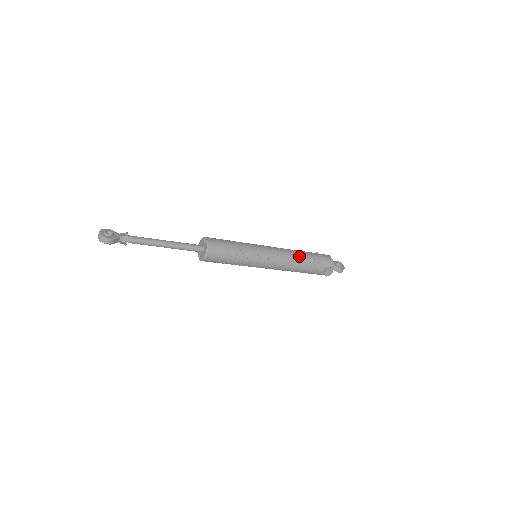
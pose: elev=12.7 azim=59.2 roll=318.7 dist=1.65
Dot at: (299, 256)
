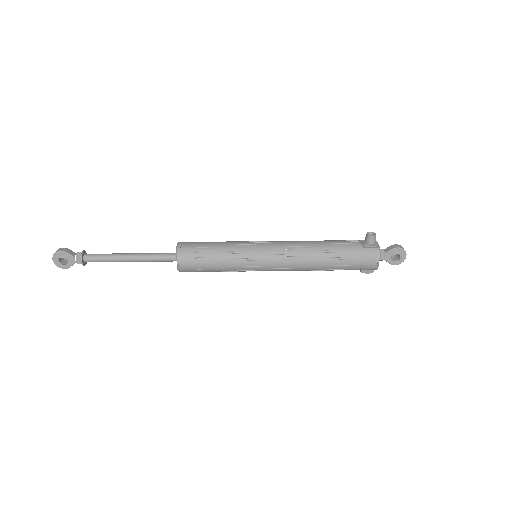
Dot at: (317, 268)
